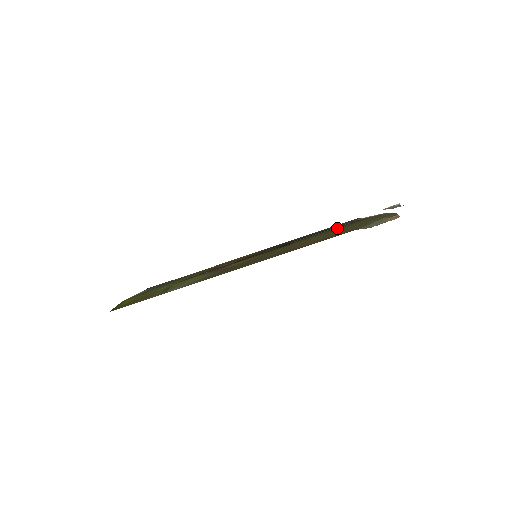
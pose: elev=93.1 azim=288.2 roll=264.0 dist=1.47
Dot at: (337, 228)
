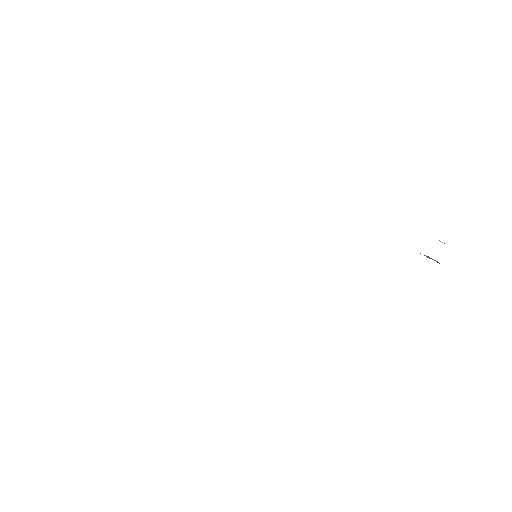
Dot at: occluded
